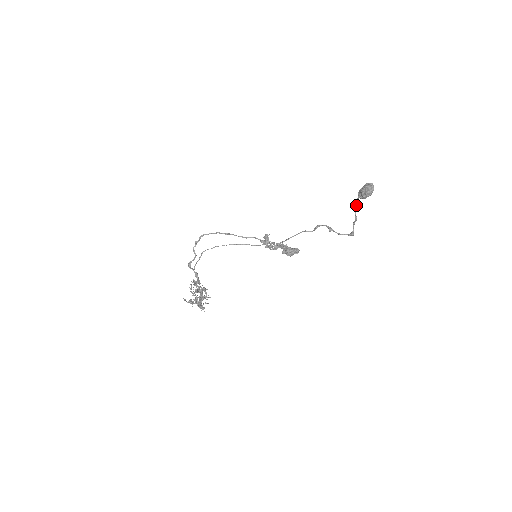
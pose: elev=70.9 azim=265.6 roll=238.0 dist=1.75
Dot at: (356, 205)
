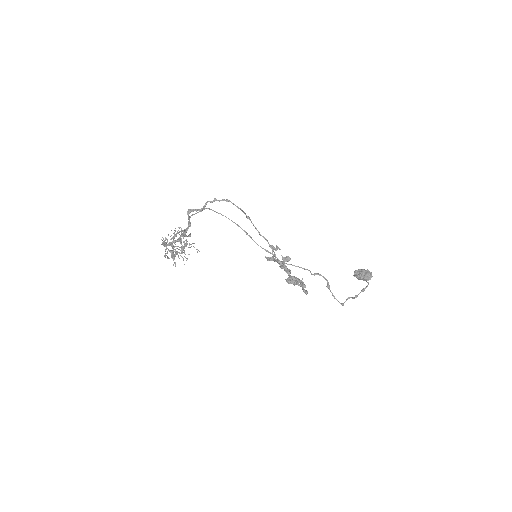
Dot at: (365, 288)
